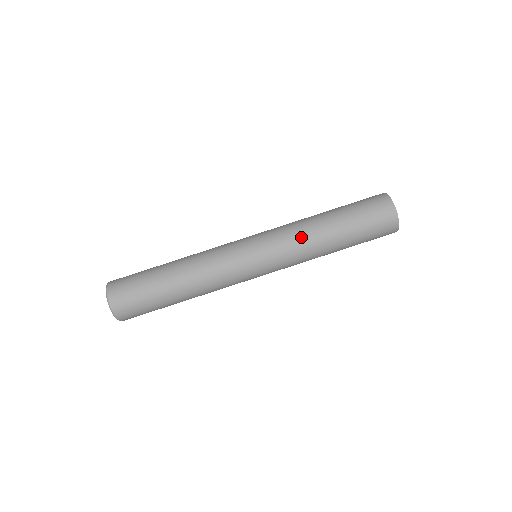
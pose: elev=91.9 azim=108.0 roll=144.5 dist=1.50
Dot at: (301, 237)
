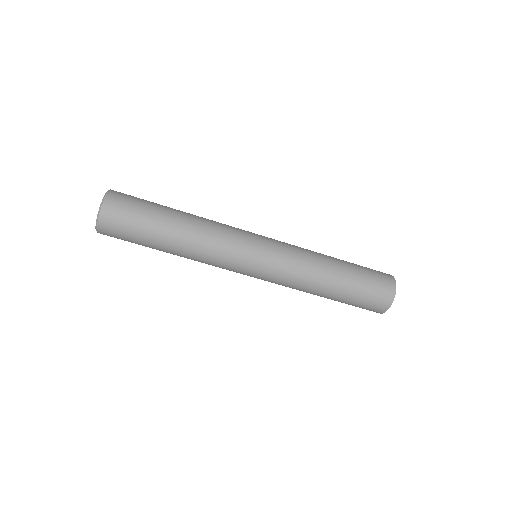
Dot at: (304, 277)
